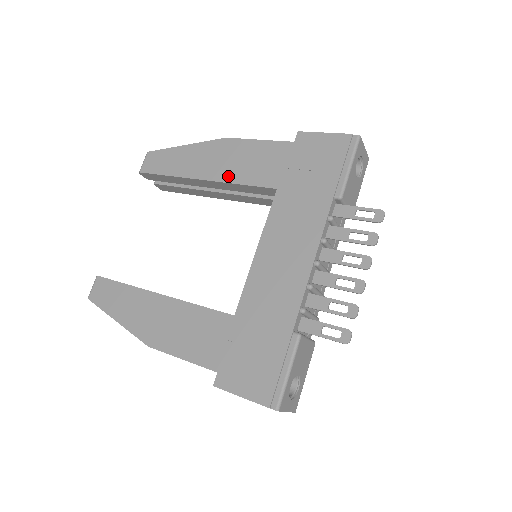
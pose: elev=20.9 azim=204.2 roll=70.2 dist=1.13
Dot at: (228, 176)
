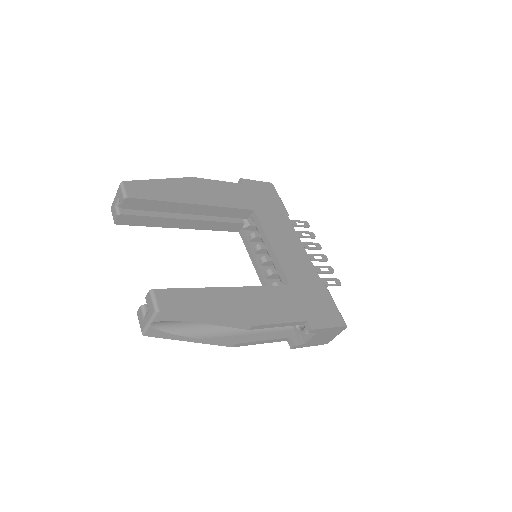
Dot at: (216, 202)
